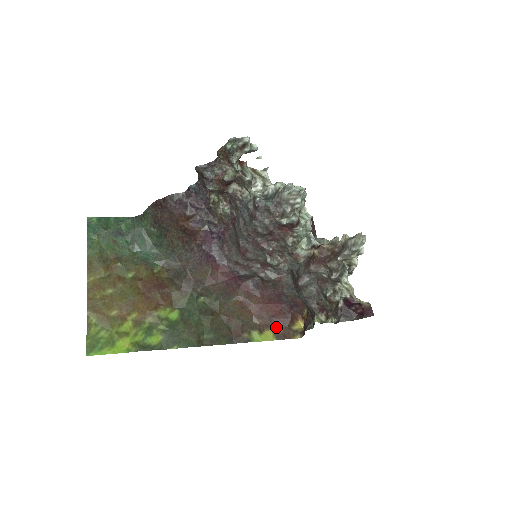
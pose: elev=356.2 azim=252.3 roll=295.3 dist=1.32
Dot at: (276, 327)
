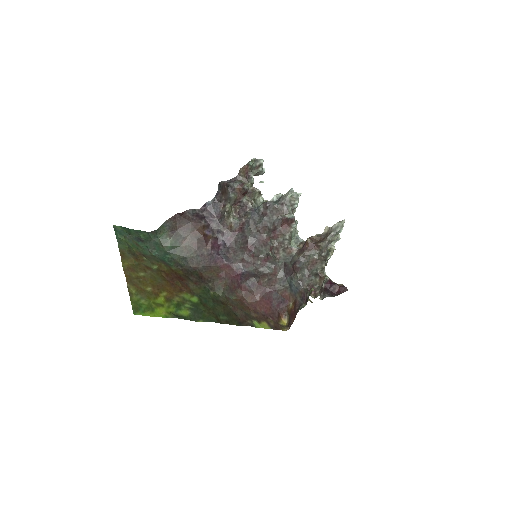
Dot at: (268, 321)
